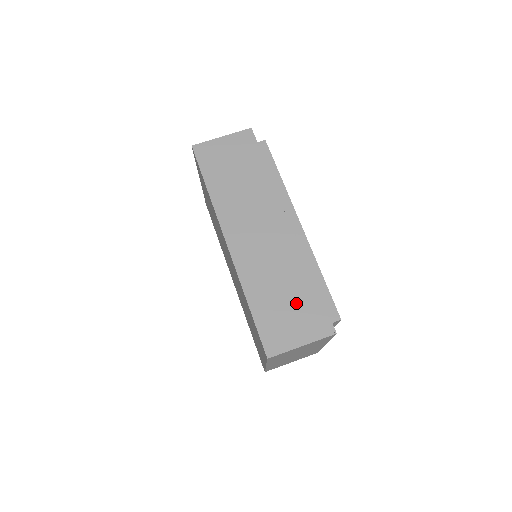
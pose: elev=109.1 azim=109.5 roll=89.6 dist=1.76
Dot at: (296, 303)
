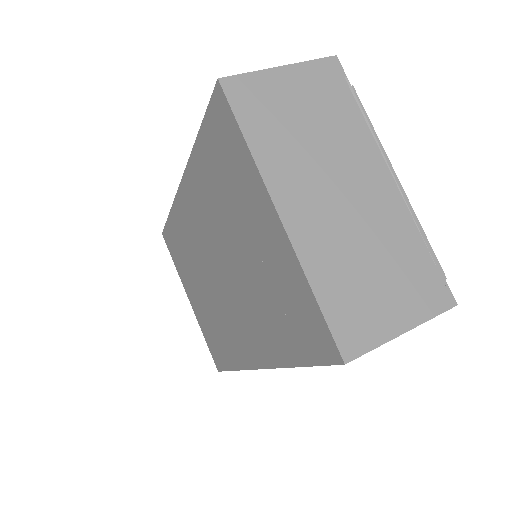
Dot at: occluded
